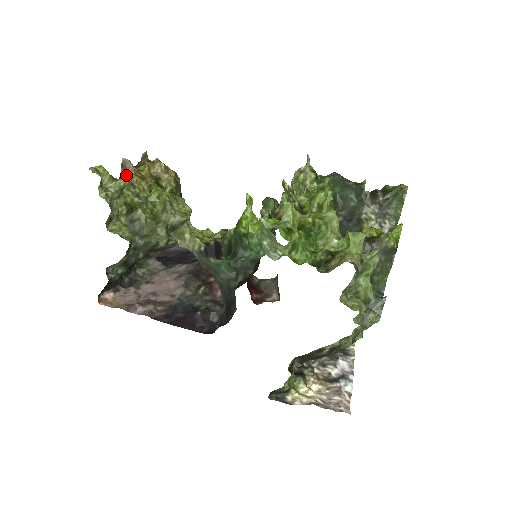
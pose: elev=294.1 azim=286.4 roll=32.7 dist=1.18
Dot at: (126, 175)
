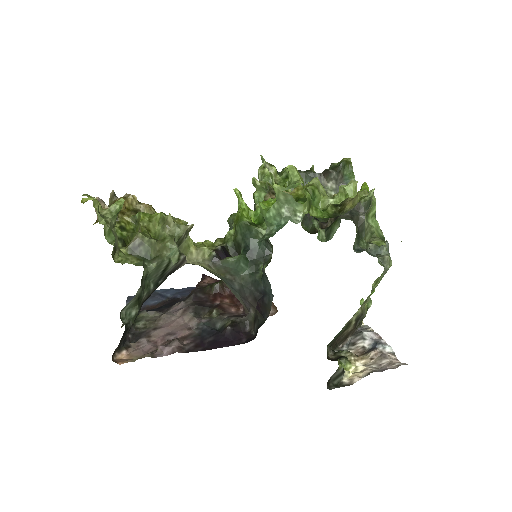
Dot at: occluded
